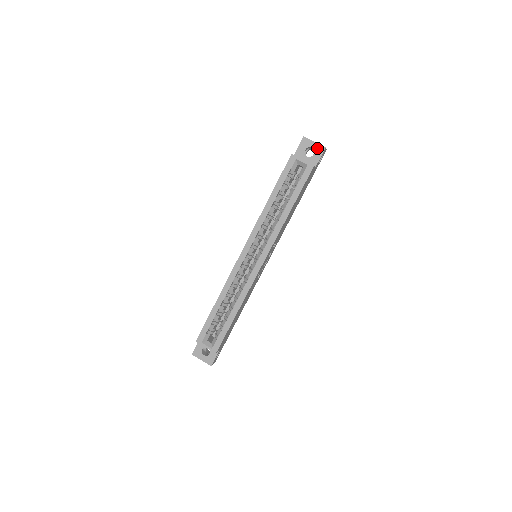
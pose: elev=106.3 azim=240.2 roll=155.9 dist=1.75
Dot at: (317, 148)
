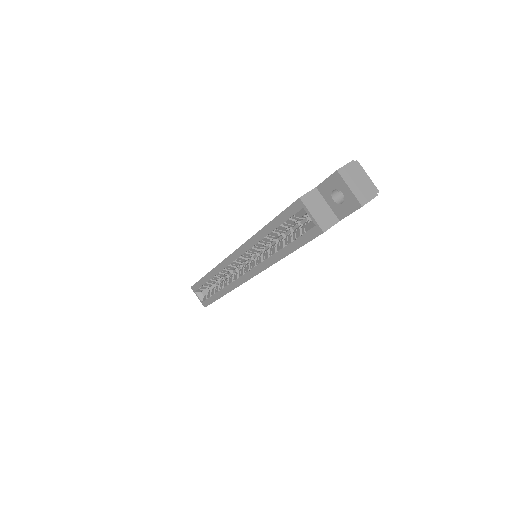
Dot at: (350, 199)
